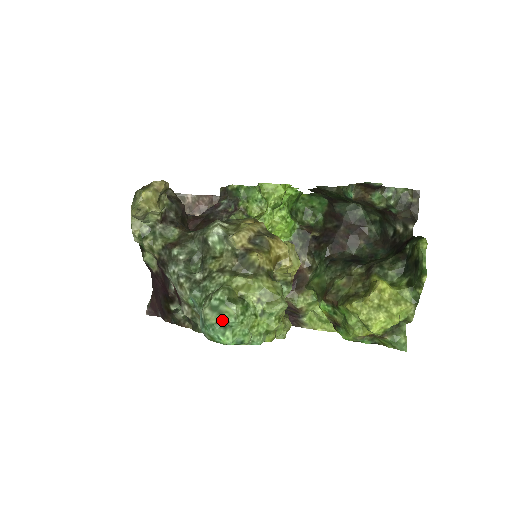
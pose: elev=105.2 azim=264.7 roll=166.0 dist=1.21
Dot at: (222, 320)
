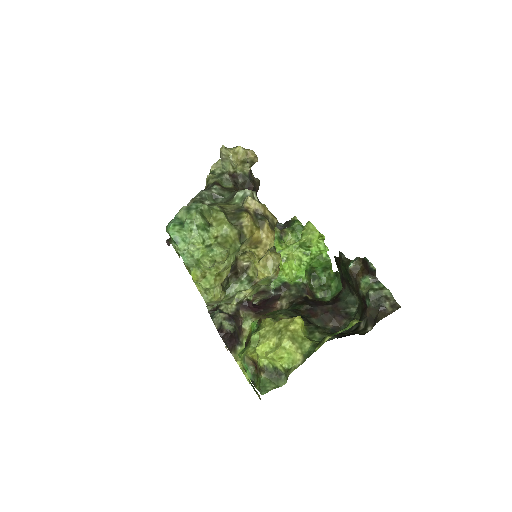
Dot at: (184, 219)
